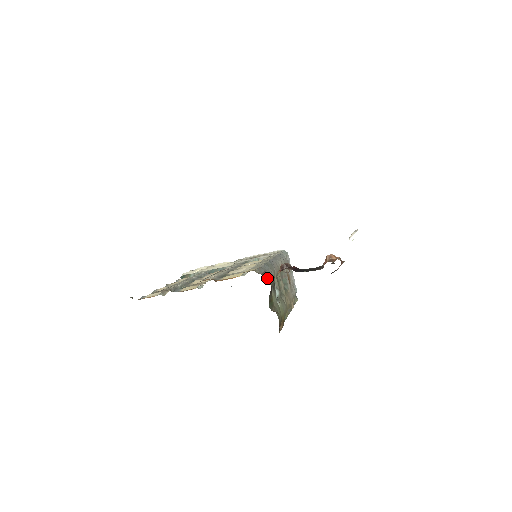
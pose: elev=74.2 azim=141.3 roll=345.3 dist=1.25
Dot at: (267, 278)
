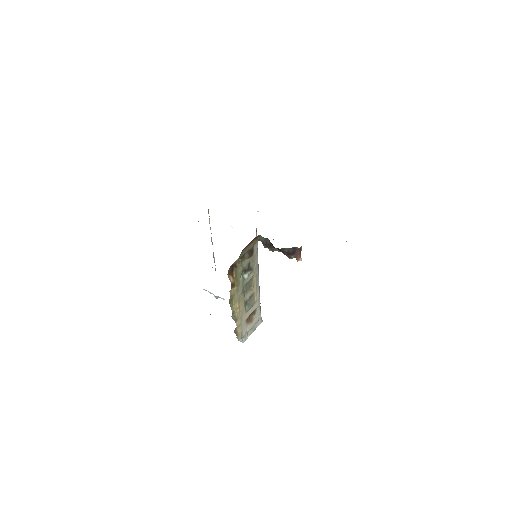
Dot at: occluded
